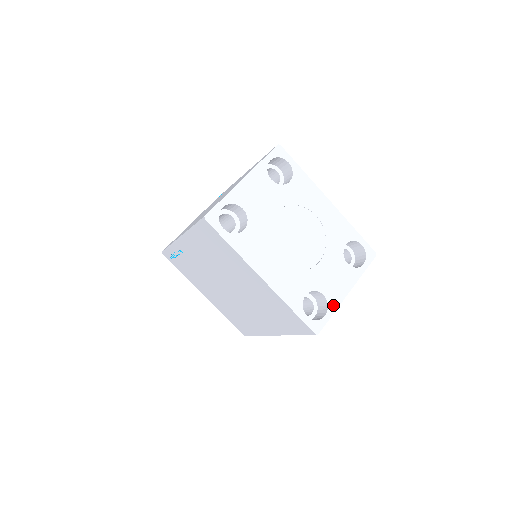
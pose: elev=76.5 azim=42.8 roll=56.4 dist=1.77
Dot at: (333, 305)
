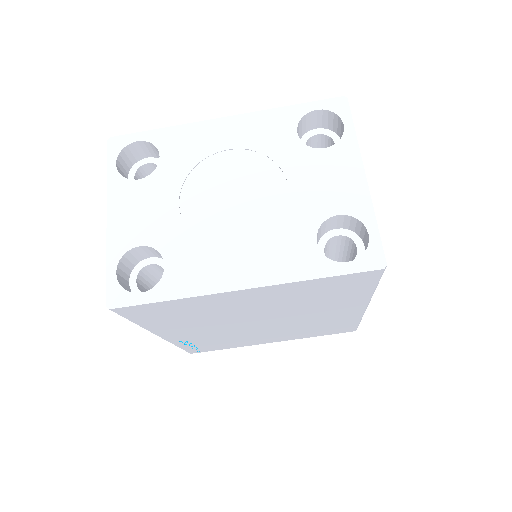
Dot at: (363, 211)
